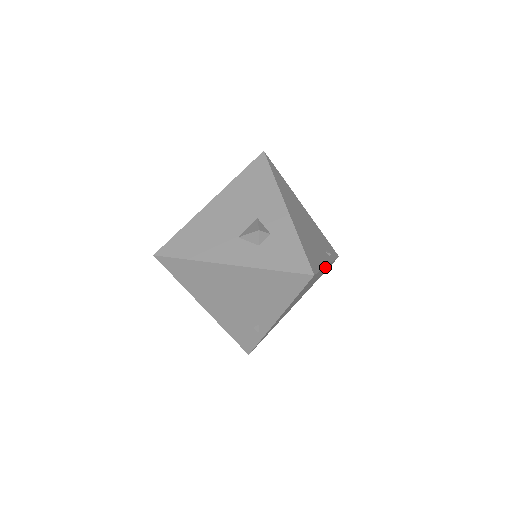
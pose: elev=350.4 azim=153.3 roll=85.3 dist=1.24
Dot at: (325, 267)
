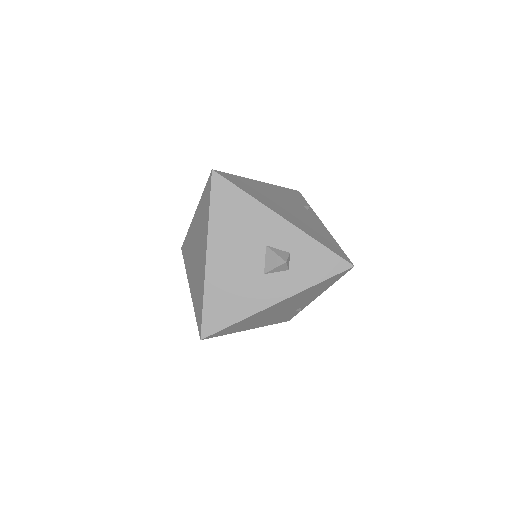
Dot at: occluded
